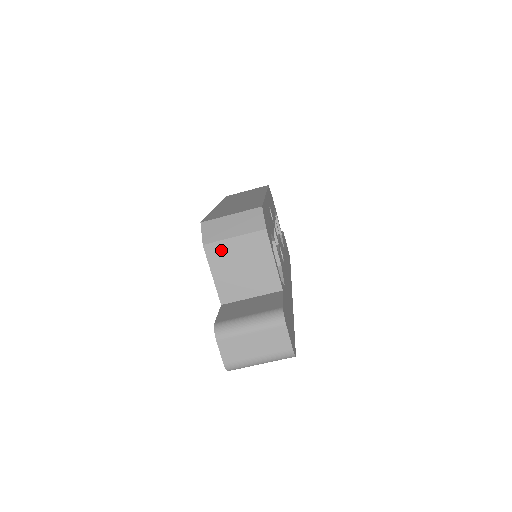
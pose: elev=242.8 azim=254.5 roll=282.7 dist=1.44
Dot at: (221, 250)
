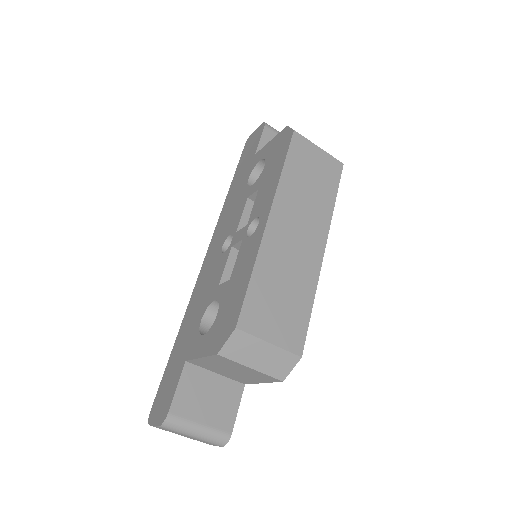
Dot at: (229, 362)
